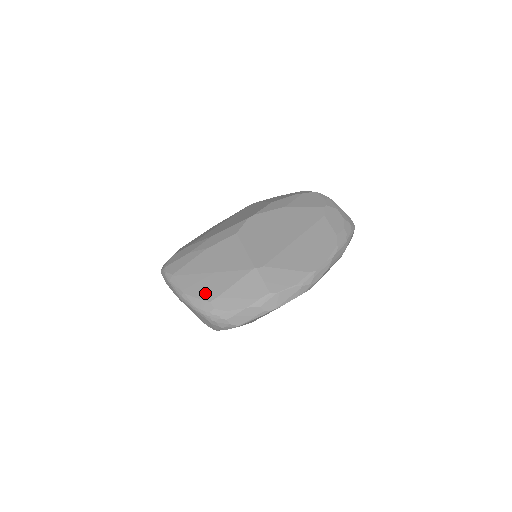
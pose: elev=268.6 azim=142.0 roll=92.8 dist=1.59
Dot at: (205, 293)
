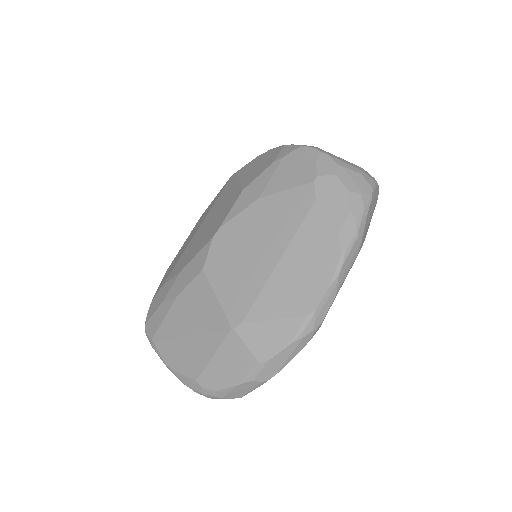
Dot at: (188, 368)
